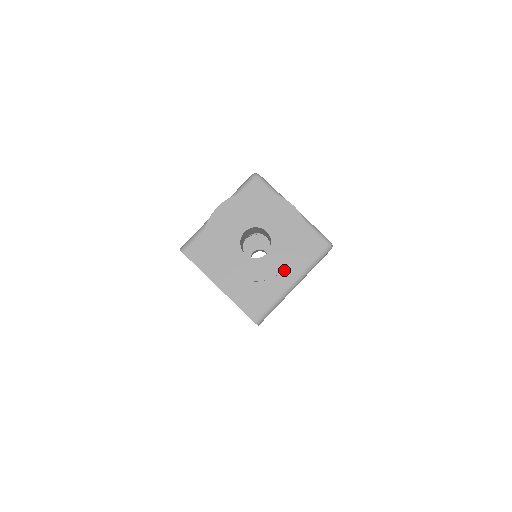
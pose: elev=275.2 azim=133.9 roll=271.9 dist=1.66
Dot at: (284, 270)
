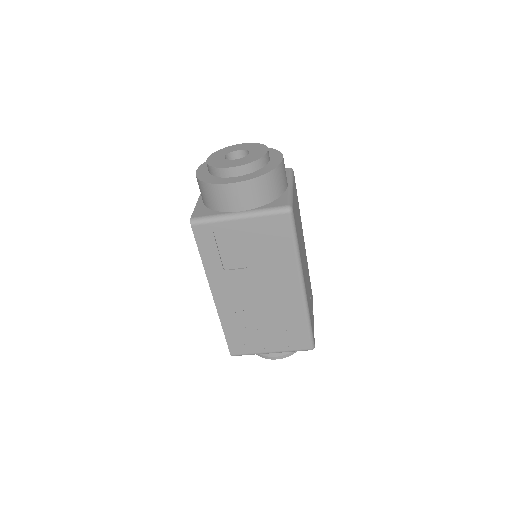
Dot at: (236, 177)
